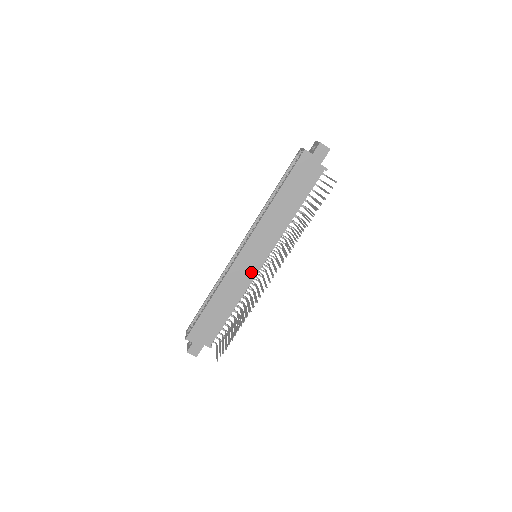
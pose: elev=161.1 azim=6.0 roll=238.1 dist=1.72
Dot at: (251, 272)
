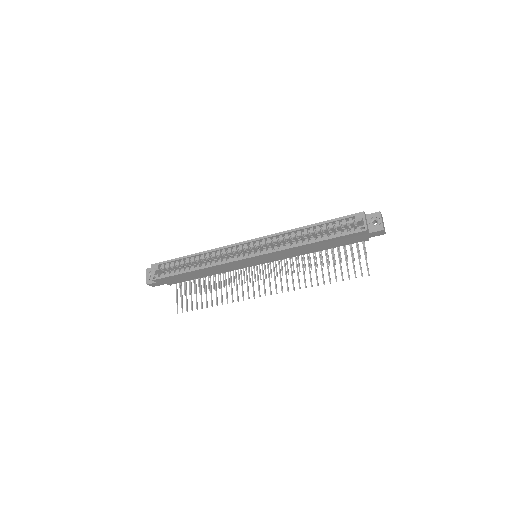
Dot at: (244, 266)
